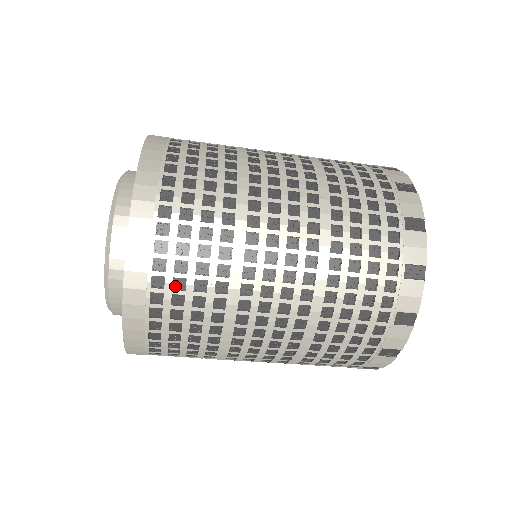
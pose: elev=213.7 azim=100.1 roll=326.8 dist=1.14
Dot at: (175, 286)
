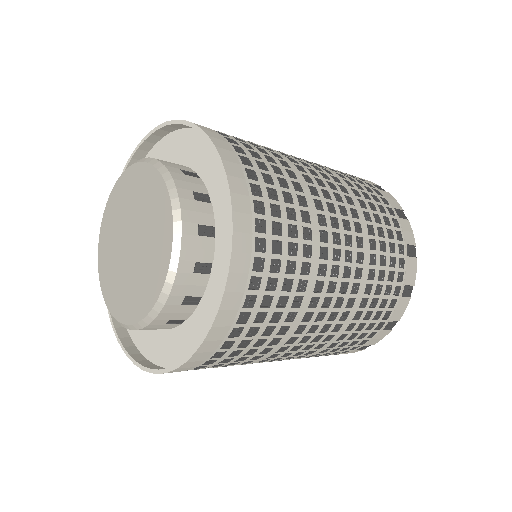
Dot at: occluded
